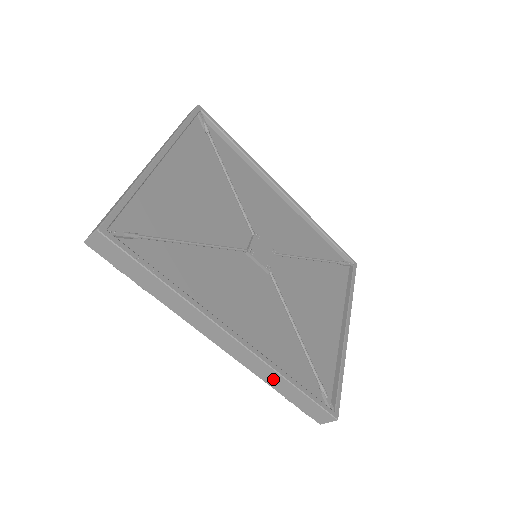
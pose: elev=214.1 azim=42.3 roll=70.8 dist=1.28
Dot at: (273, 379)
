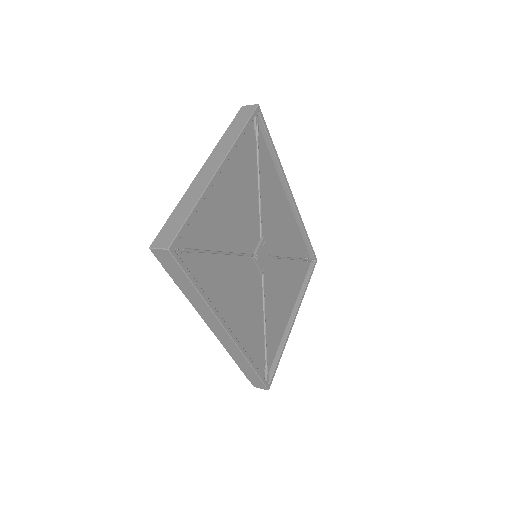
Dot at: (240, 359)
